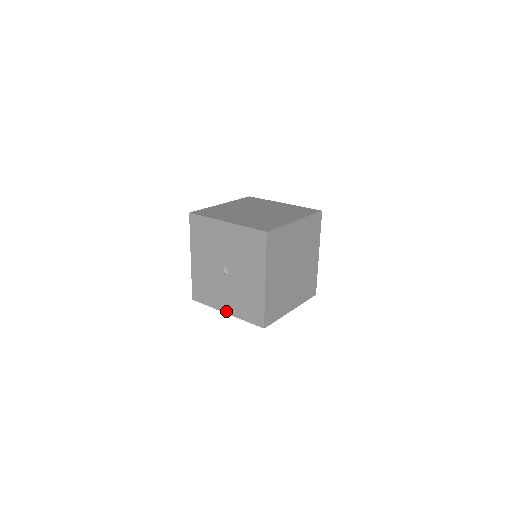
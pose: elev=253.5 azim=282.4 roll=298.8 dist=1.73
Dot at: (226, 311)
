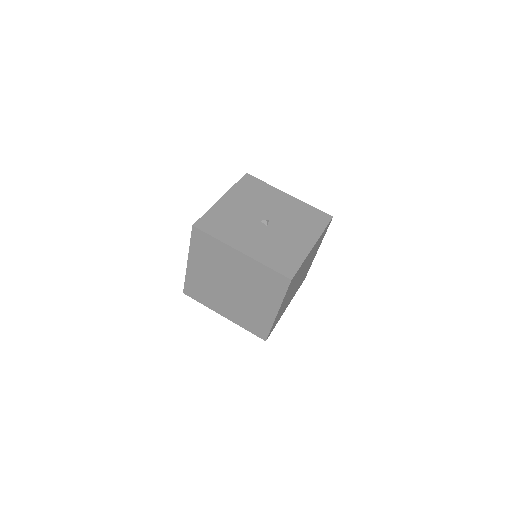
Dot at: occluded
